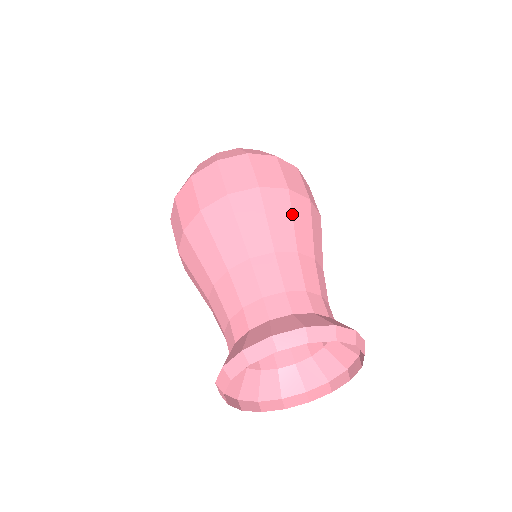
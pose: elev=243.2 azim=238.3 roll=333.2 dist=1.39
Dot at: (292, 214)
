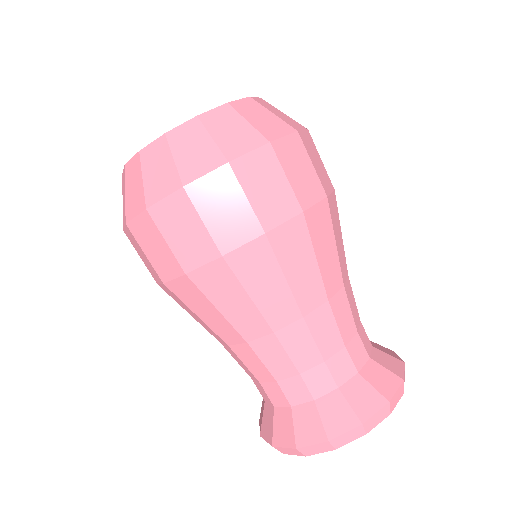
Dot at: (281, 270)
